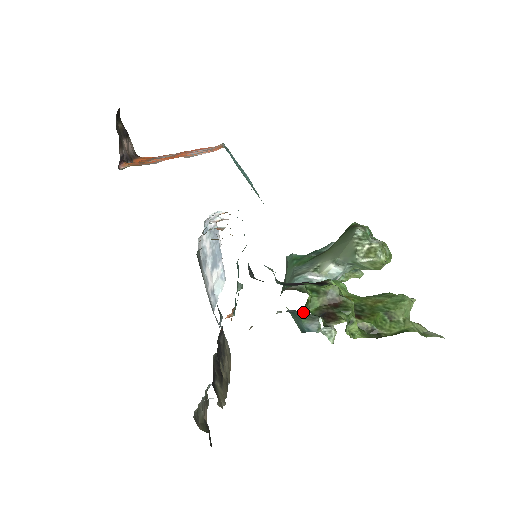
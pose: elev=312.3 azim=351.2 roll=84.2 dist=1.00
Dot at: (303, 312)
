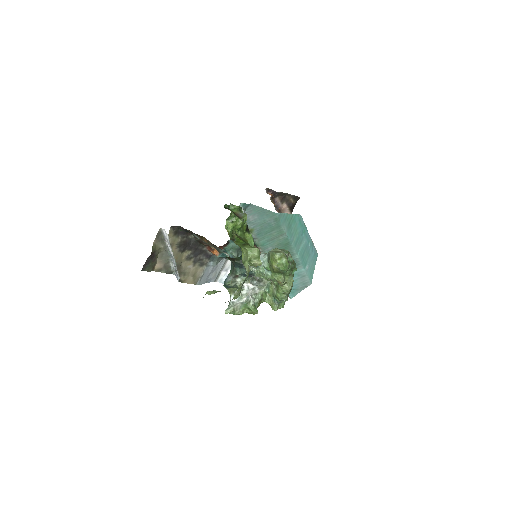
Dot at: occluded
